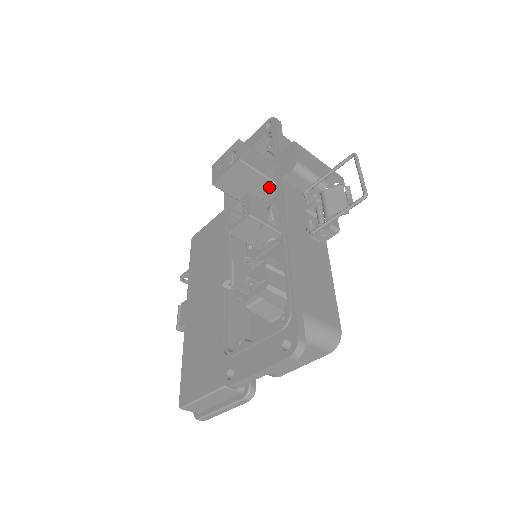
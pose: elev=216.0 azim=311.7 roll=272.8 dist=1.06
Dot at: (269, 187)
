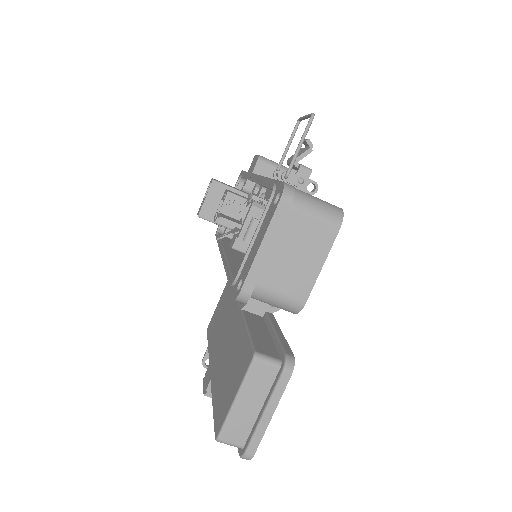
Dot at: occluded
